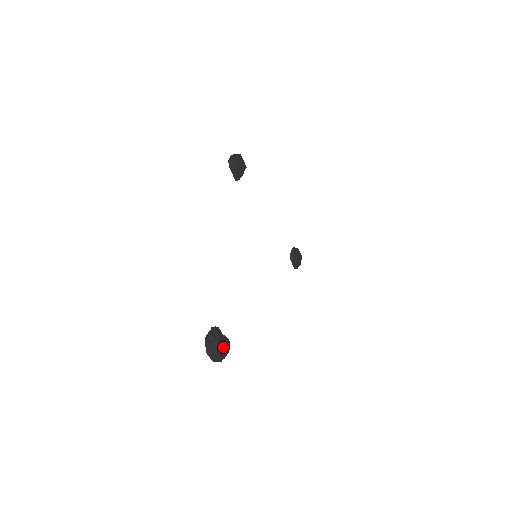
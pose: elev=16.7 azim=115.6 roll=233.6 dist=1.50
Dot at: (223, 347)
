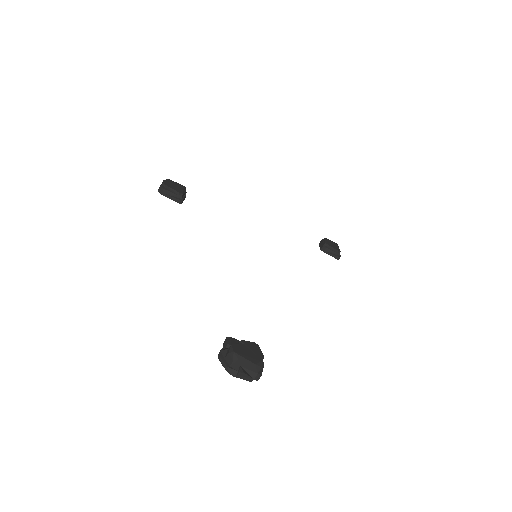
Dot at: (248, 354)
